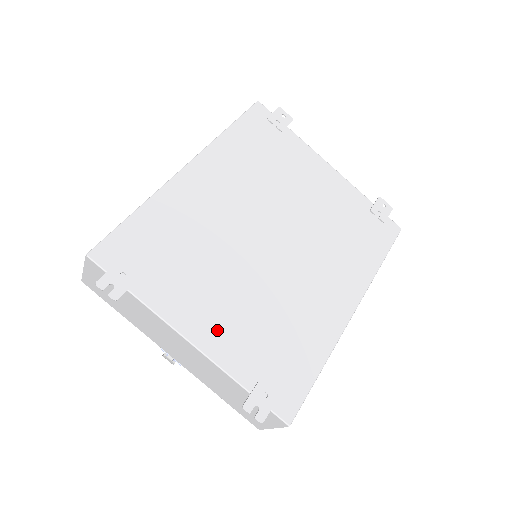
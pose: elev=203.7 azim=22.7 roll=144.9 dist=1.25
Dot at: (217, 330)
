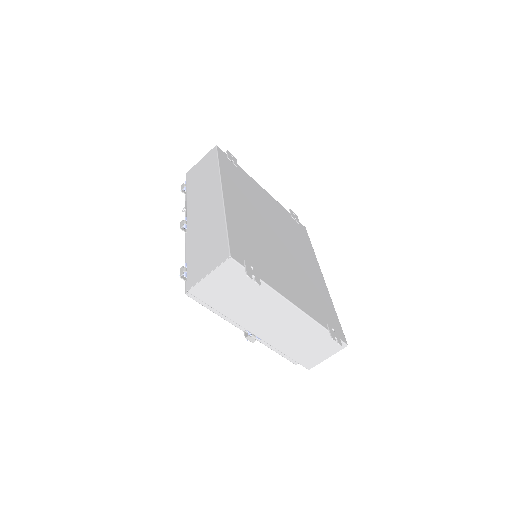
Dot at: (298, 297)
